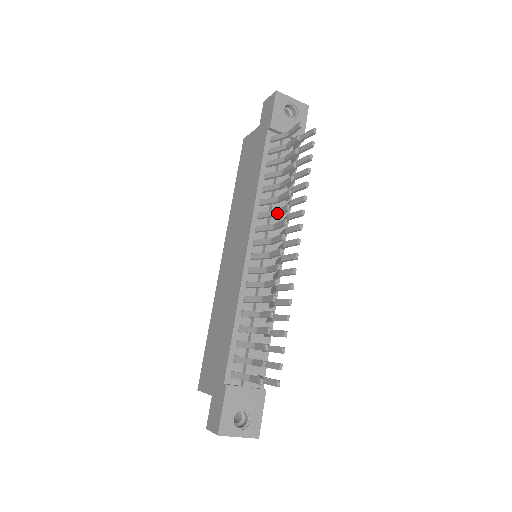
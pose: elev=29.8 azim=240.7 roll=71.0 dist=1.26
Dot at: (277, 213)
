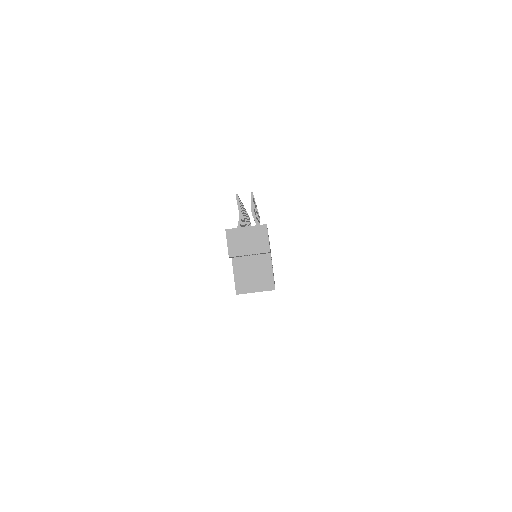
Dot at: occluded
